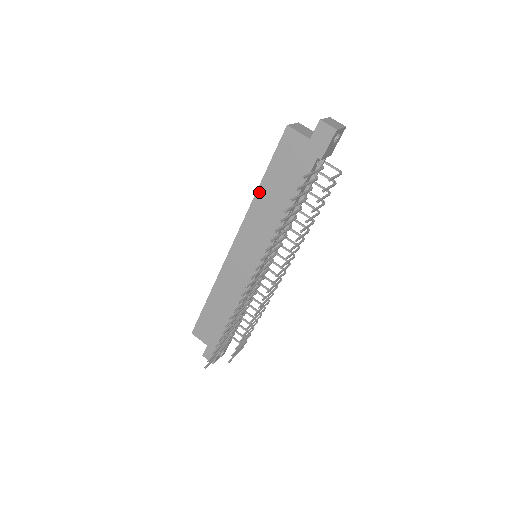
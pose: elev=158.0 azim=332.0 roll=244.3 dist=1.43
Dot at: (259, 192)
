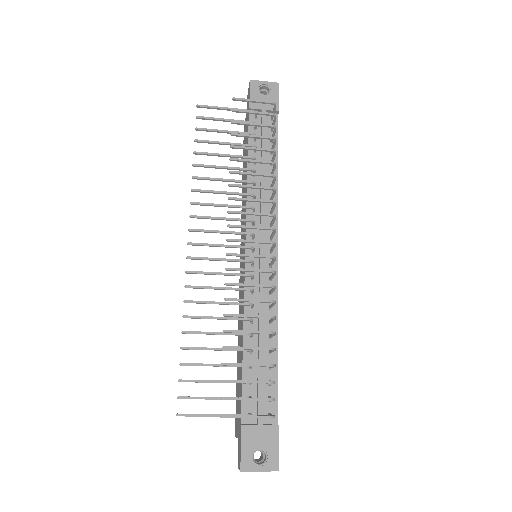
Dot at: (242, 190)
